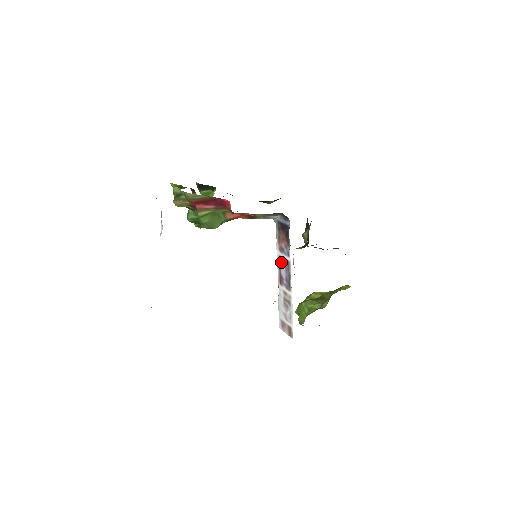
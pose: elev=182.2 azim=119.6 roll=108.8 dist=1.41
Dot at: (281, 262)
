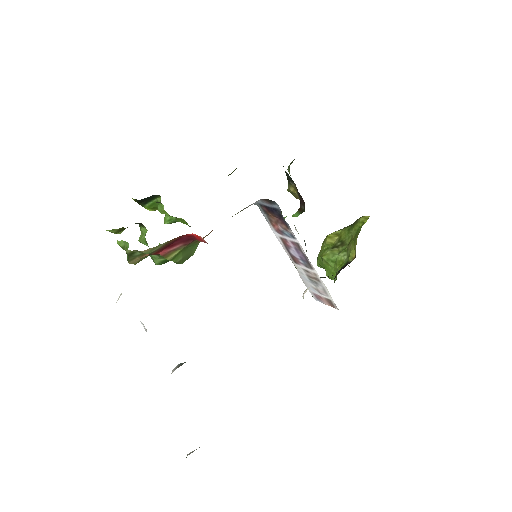
Dot at: (286, 244)
